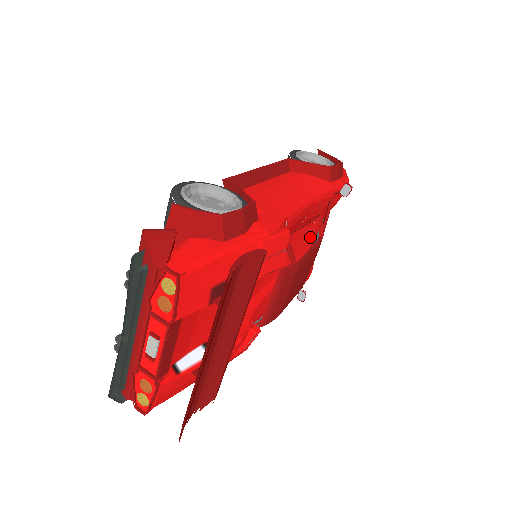
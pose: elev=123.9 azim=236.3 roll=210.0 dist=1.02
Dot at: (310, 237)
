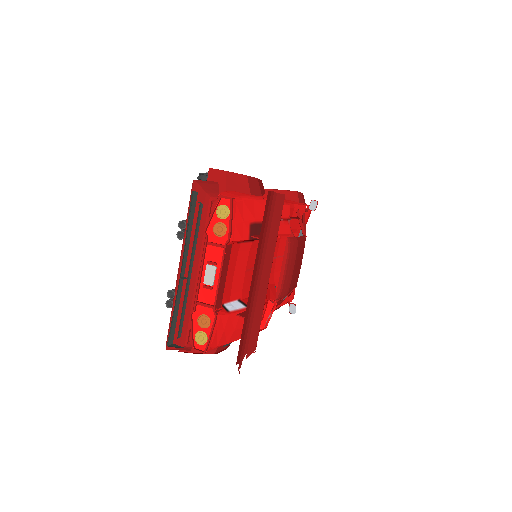
Dot at: occluded
